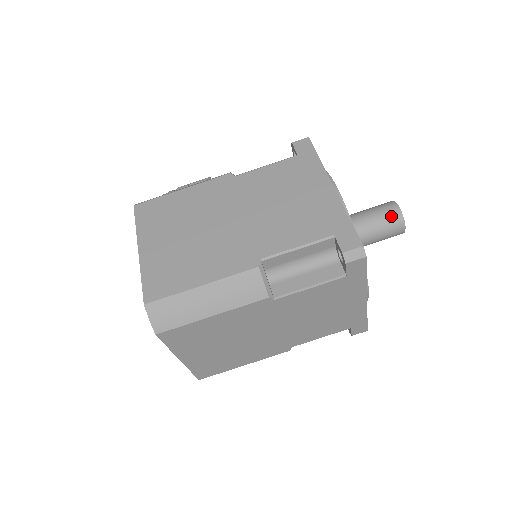
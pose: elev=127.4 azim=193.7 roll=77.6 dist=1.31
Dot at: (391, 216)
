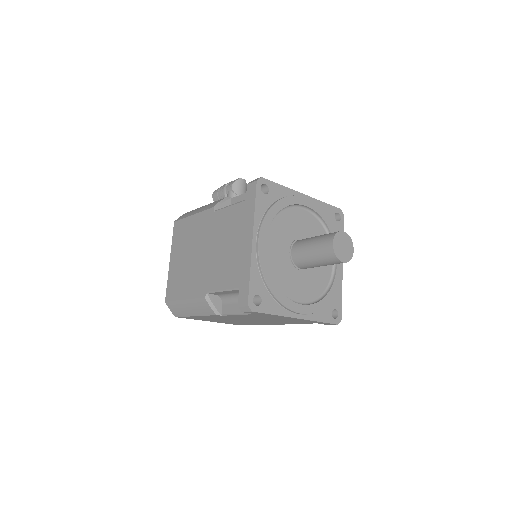
Dot at: (326, 252)
